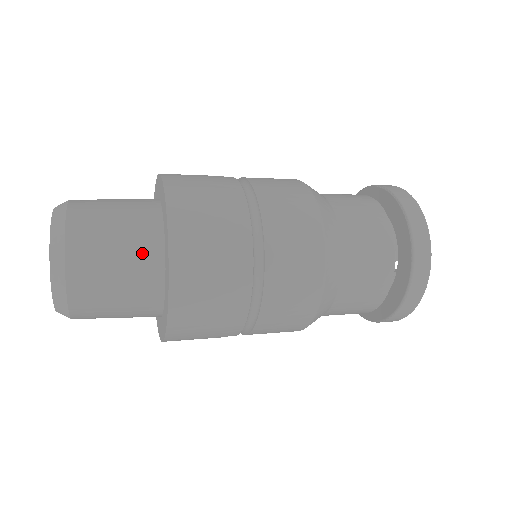
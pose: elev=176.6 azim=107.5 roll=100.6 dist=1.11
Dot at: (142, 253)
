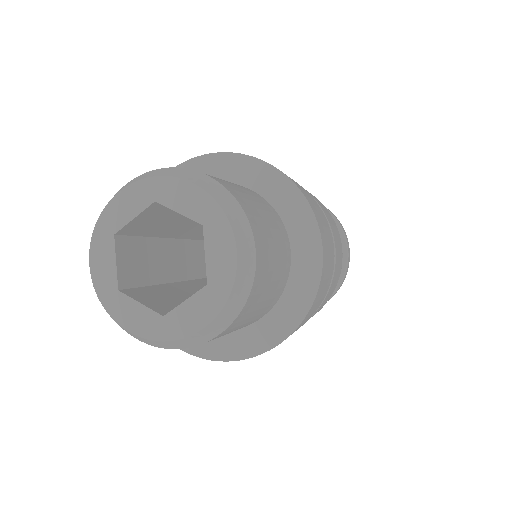
Dot at: (253, 194)
